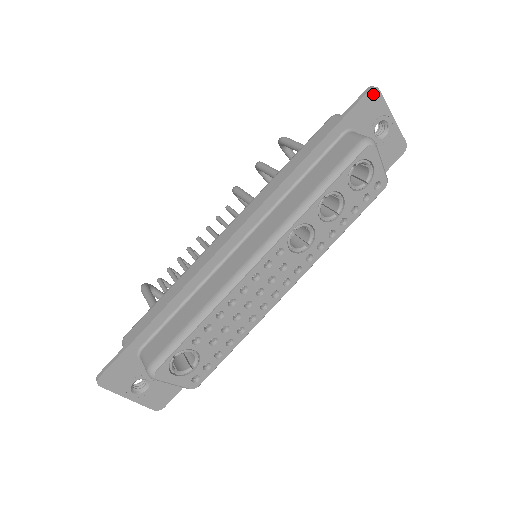
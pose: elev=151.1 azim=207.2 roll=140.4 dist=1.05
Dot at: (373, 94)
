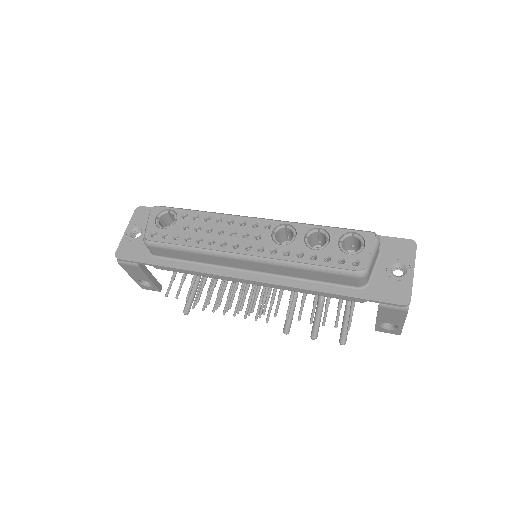
Dot at: (410, 244)
